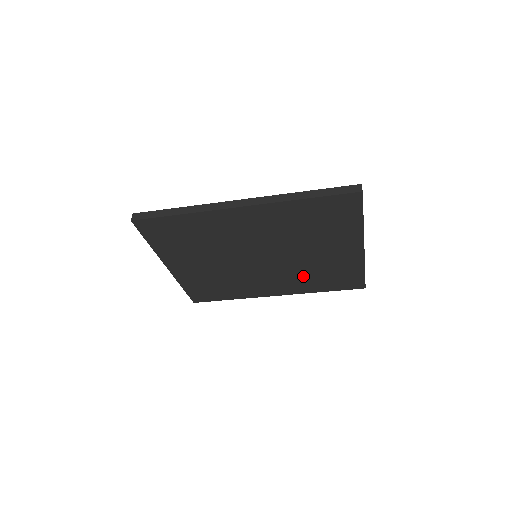
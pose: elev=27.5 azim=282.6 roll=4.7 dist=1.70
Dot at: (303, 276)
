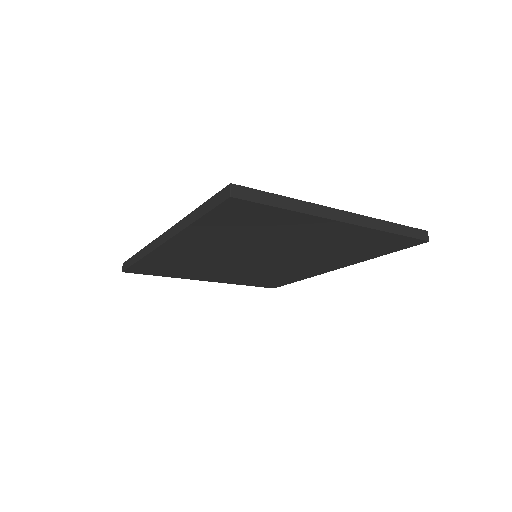
Dot at: (330, 255)
